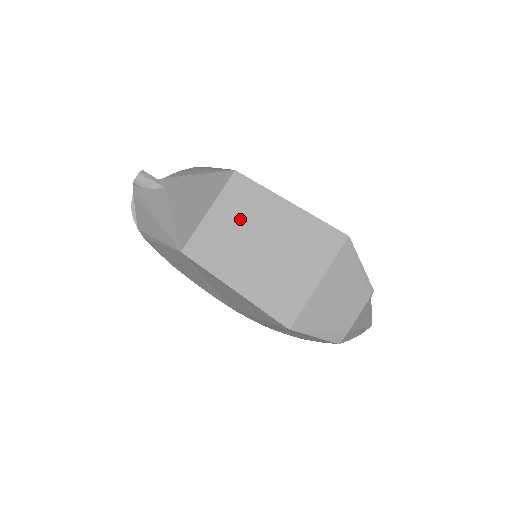
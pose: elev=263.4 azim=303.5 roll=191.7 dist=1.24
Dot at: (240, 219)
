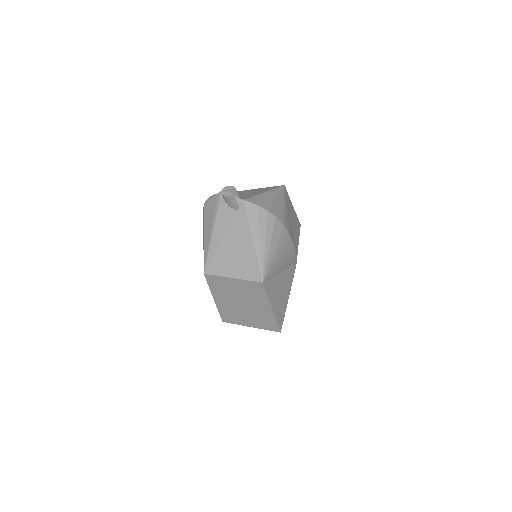
Dot at: (243, 292)
